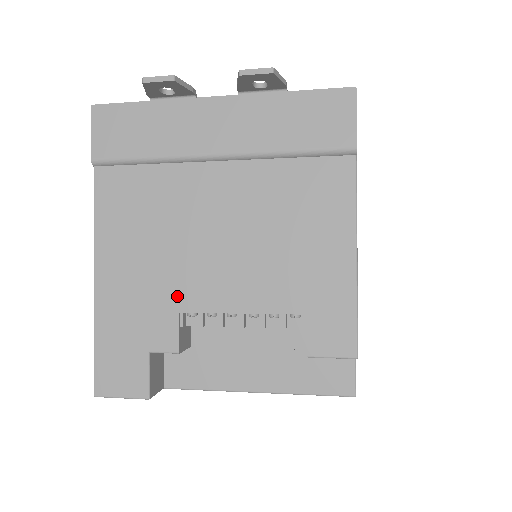
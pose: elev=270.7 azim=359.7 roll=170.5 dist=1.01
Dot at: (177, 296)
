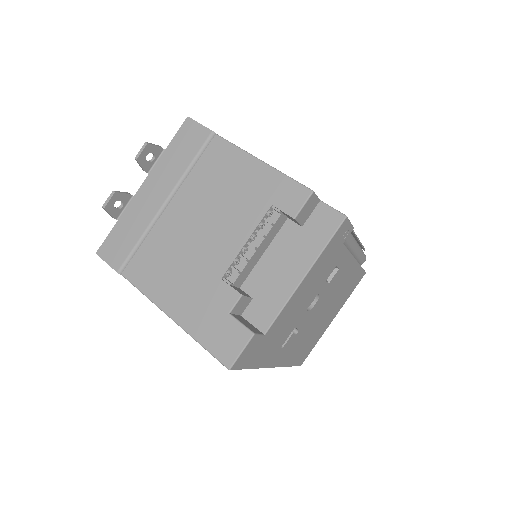
Dot at: (212, 273)
